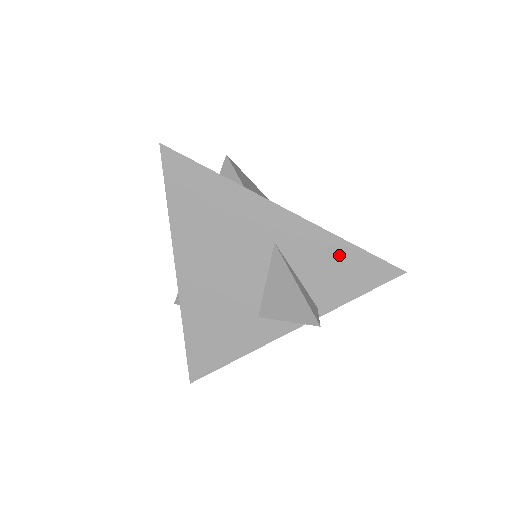
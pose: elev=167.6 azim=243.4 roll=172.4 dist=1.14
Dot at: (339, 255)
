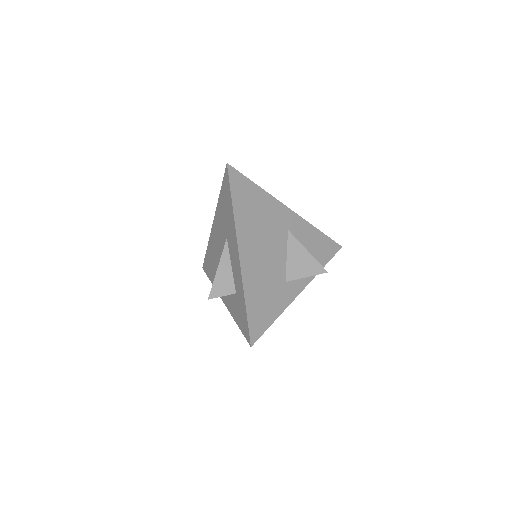
Dot at: (316, 237)
